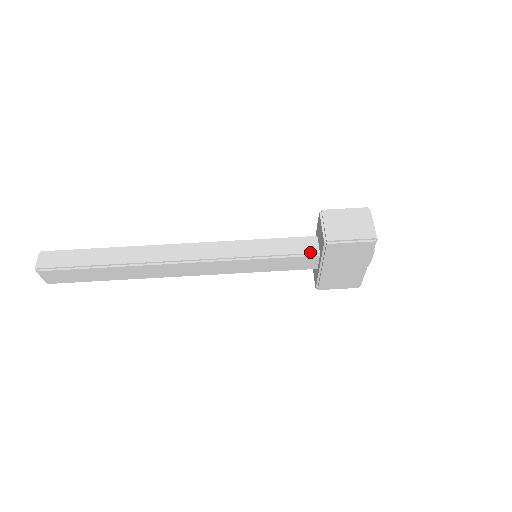
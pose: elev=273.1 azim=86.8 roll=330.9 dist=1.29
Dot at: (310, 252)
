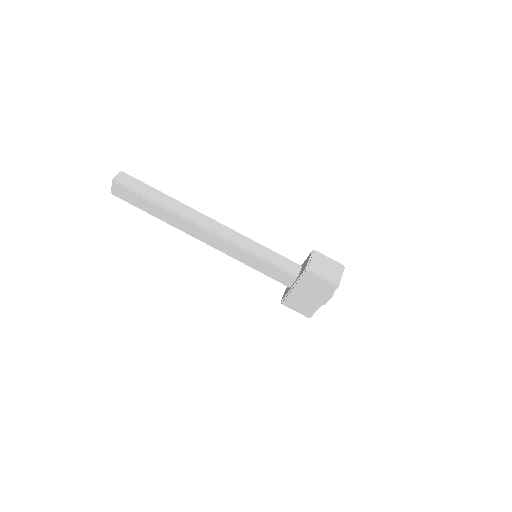
Dot at: (292, 272)
